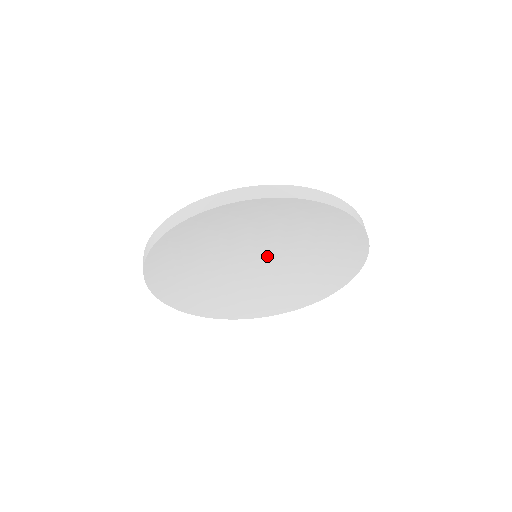
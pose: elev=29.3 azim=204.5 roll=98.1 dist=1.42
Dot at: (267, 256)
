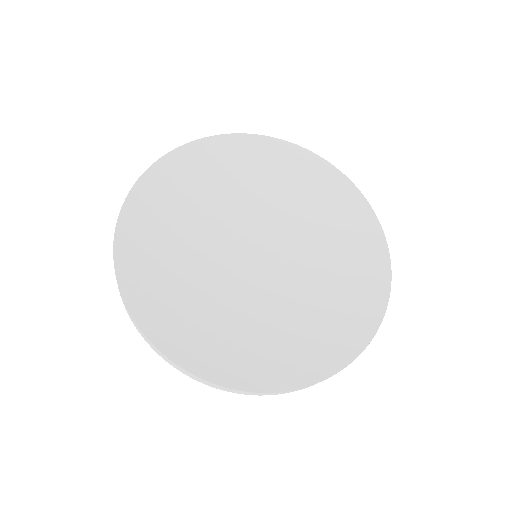
Dot at: (260, 241)
